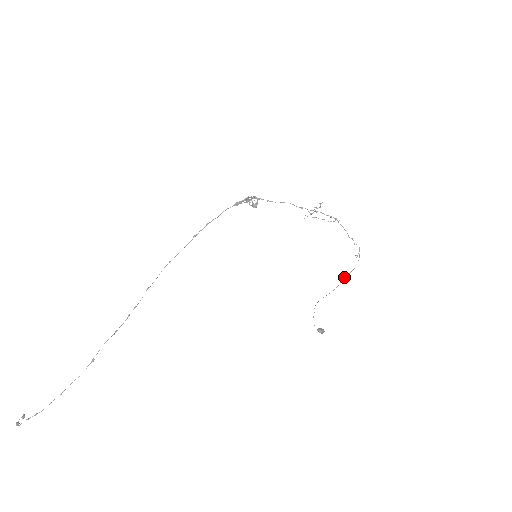
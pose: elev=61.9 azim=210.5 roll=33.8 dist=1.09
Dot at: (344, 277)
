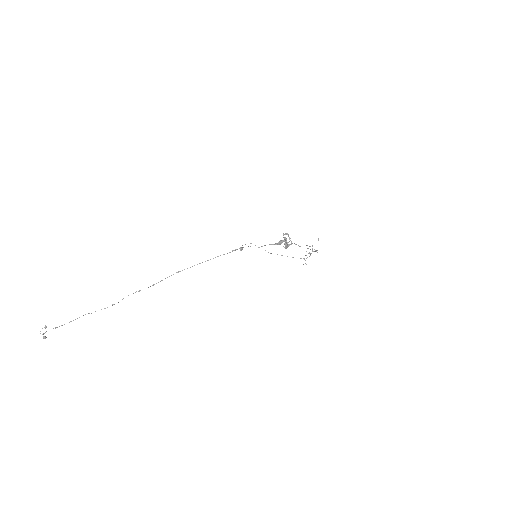
Dot at: occluded
